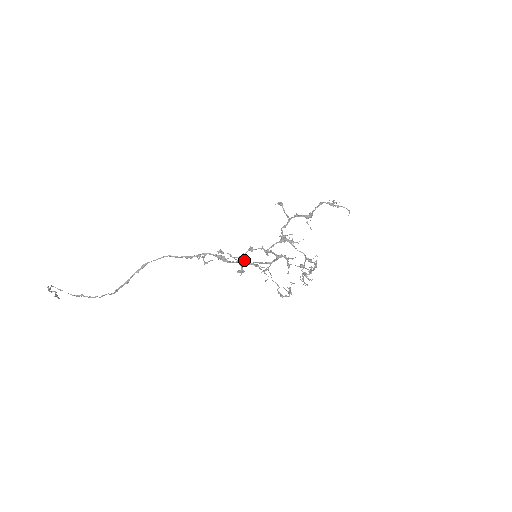
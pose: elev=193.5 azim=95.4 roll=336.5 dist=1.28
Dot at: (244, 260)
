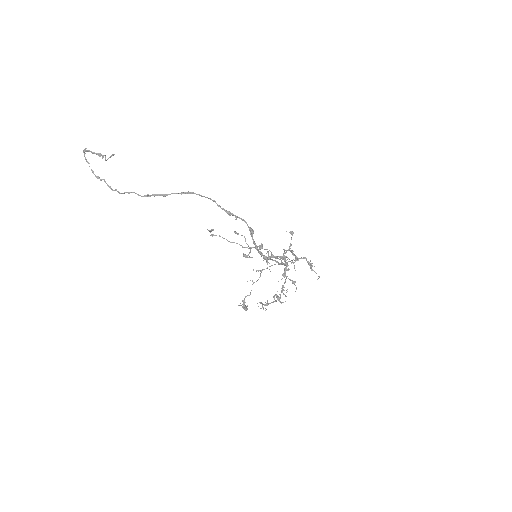
Dot at: (257, 248)
